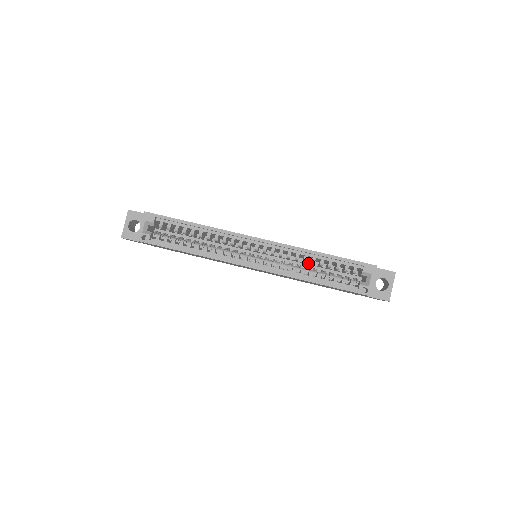
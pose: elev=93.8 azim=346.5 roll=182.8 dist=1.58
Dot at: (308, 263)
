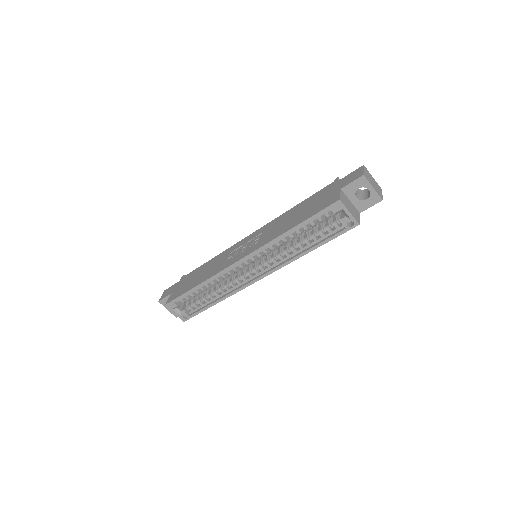
Dot at: occluded
